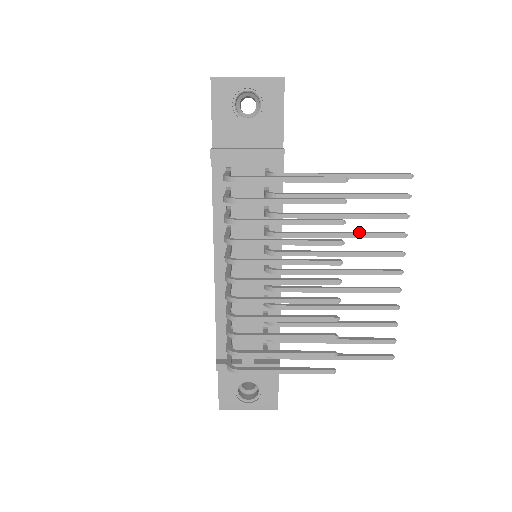
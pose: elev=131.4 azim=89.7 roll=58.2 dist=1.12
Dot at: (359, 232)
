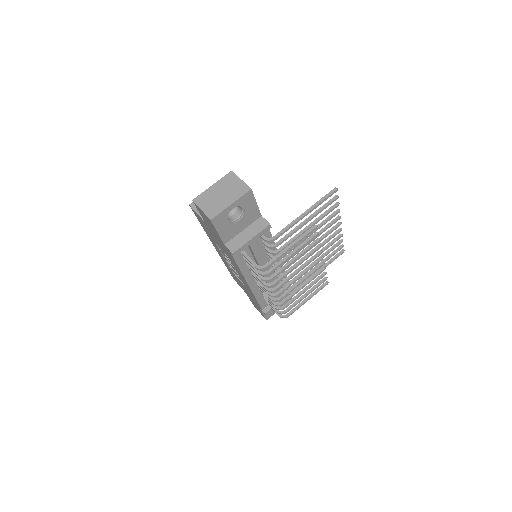
Dot at: (318, 226)
